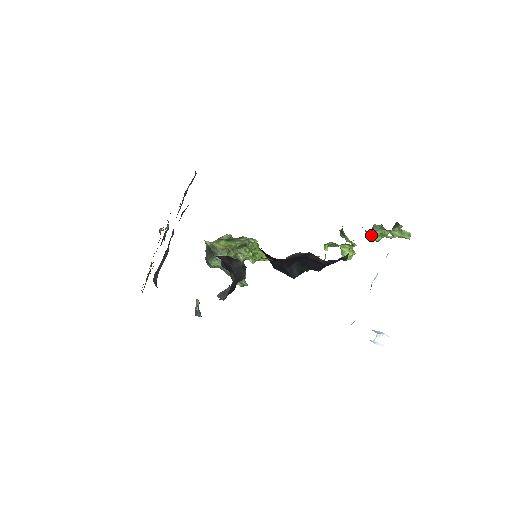
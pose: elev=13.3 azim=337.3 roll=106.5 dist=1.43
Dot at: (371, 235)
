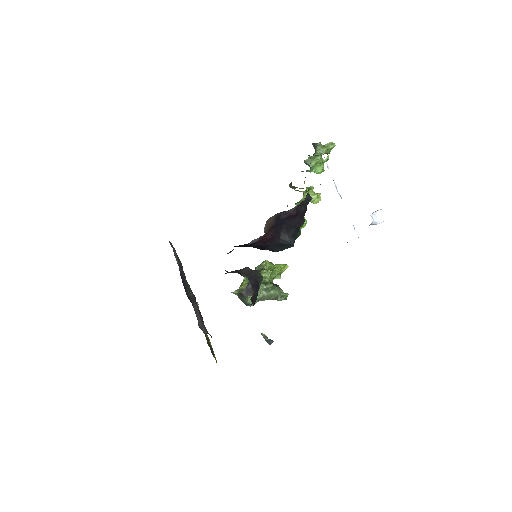
Dot at: (313, 171)
